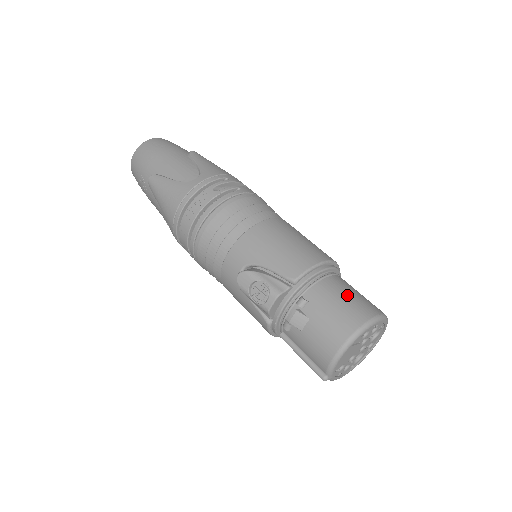
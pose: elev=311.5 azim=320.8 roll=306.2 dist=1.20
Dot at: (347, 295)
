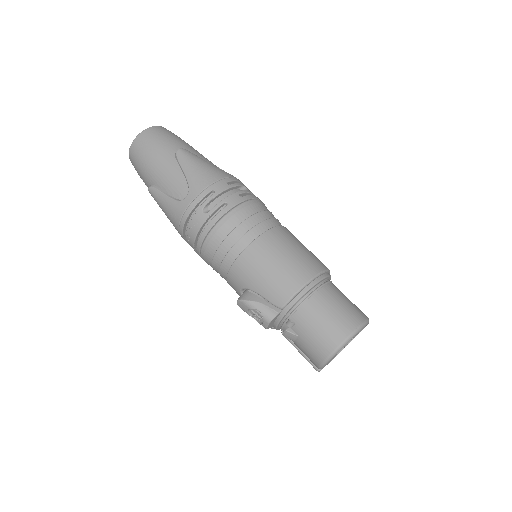
Dot at: (327, 315)
